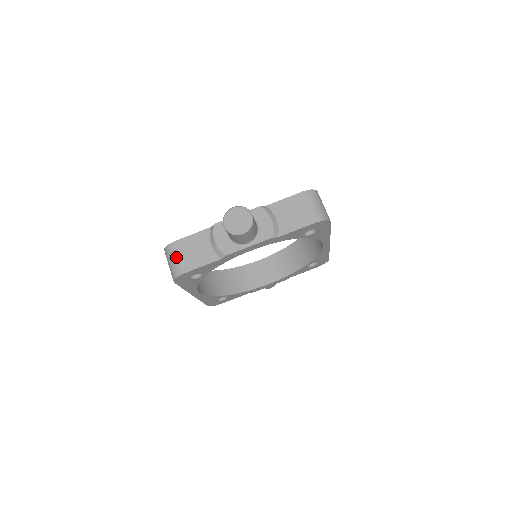
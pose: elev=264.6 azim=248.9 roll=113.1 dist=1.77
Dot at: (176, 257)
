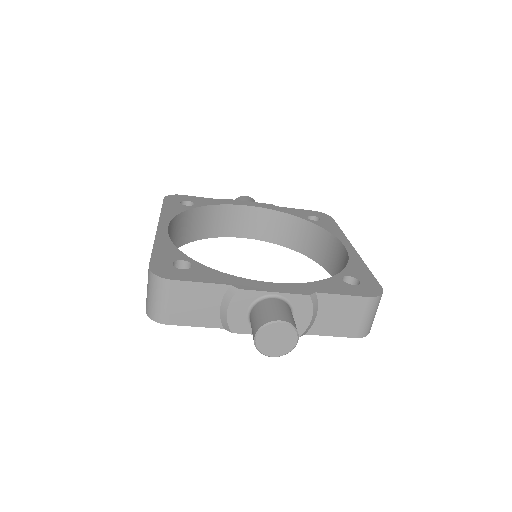
Dot at: (165, 301)
